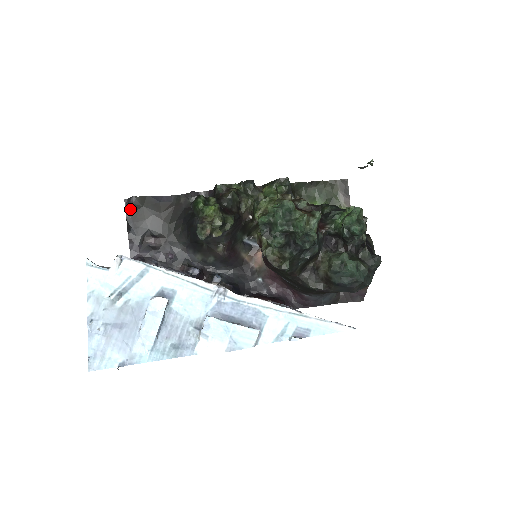
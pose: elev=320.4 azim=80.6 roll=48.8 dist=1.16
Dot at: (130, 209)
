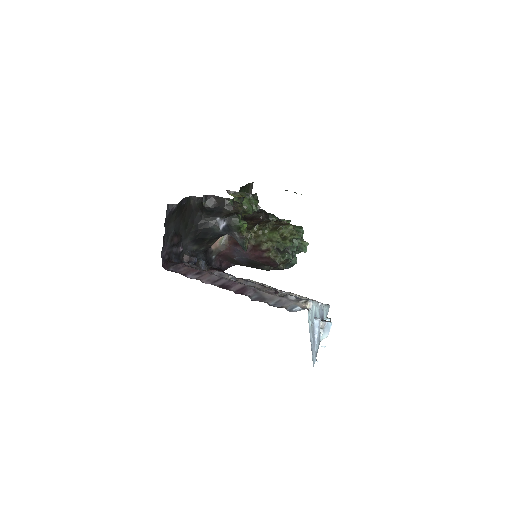
Dot at: (169, 214)
